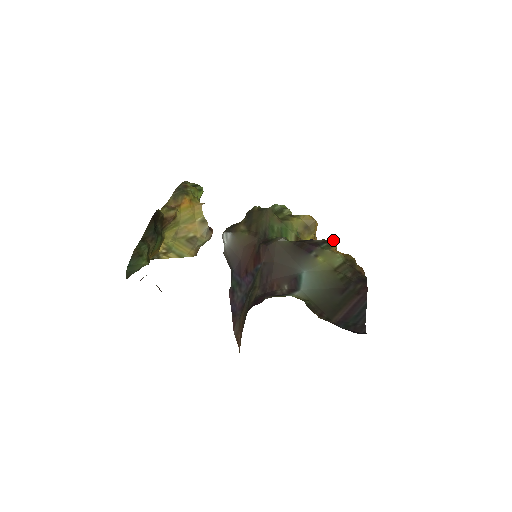
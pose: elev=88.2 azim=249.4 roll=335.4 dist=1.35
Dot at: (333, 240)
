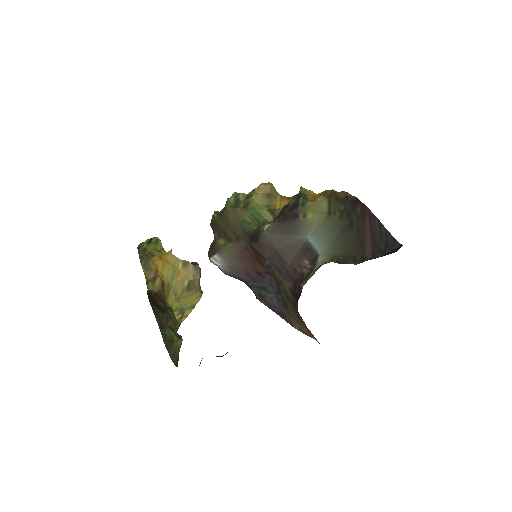
Dot at: (301, 189)
